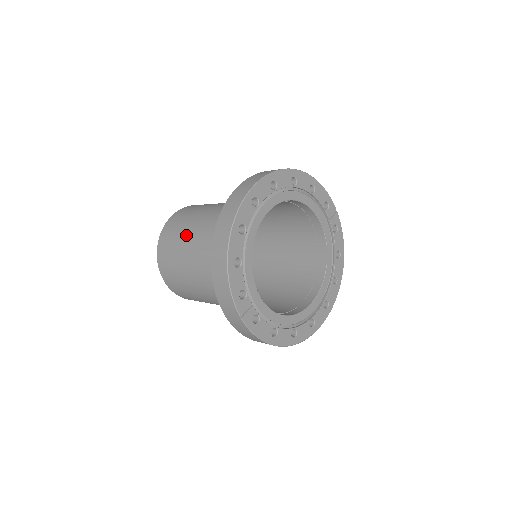
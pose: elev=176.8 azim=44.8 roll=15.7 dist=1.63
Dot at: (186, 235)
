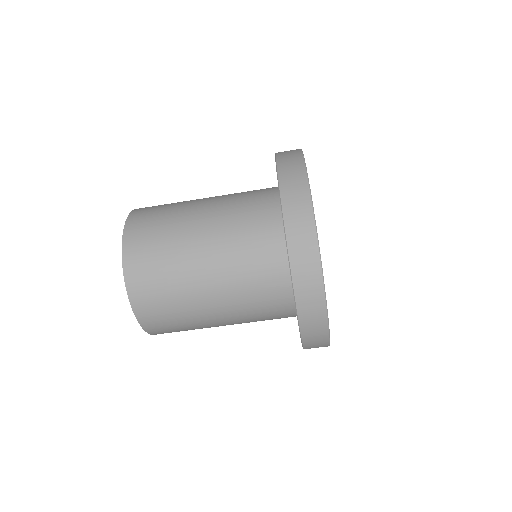
Dot at: occluded
